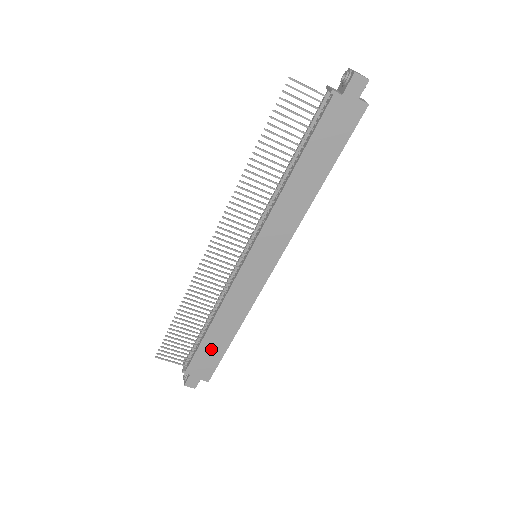
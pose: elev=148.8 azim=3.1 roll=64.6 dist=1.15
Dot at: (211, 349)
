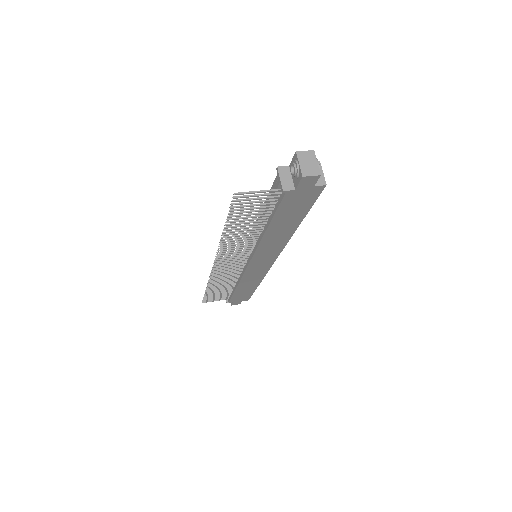
Dot at: (243, 293)
